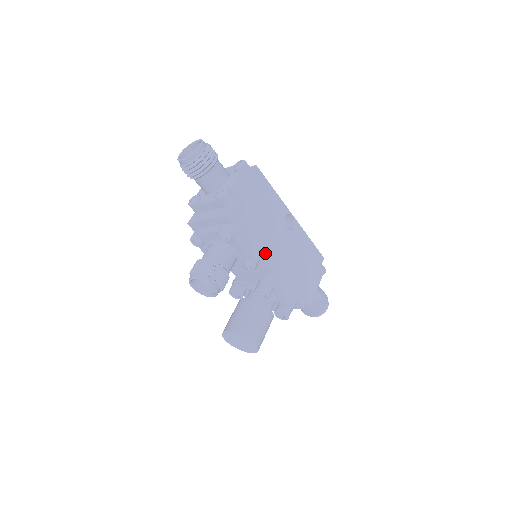
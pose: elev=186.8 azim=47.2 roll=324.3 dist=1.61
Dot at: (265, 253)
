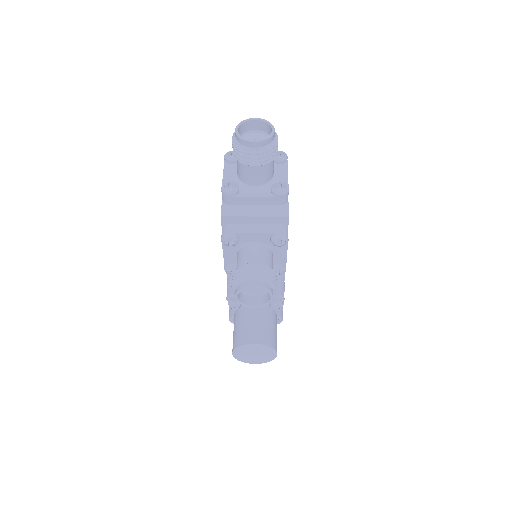
Dot at: occluded
